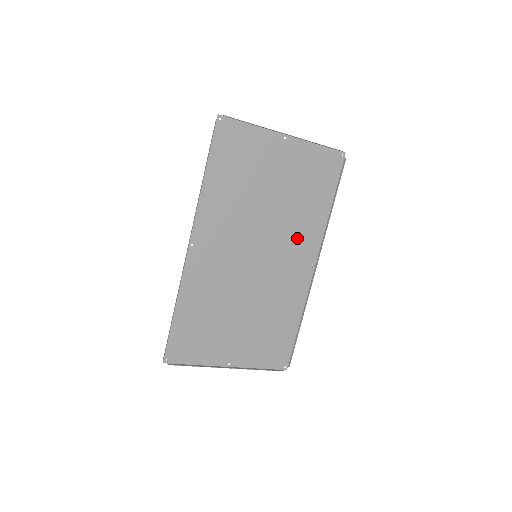
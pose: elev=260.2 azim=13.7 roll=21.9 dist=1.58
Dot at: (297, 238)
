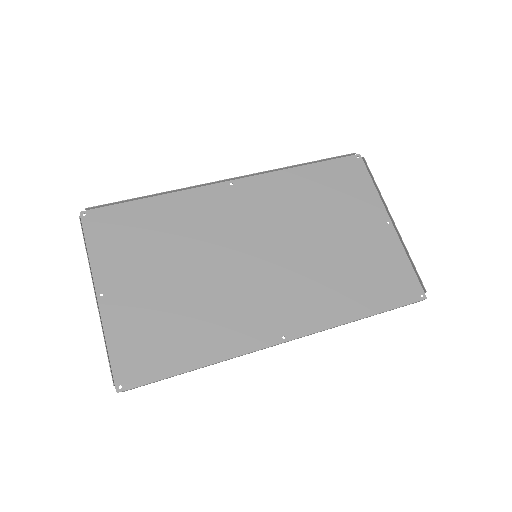
Dot at: (304, 295)
